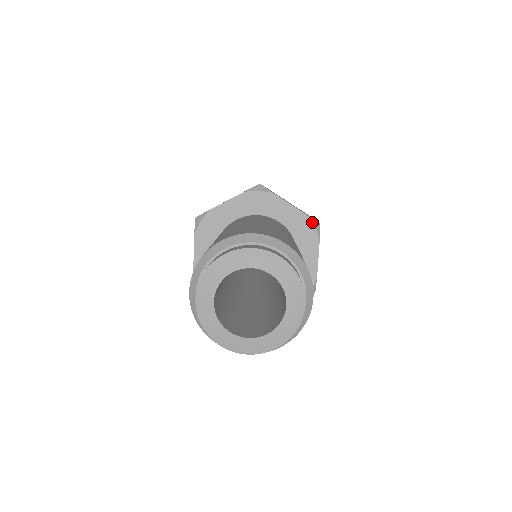
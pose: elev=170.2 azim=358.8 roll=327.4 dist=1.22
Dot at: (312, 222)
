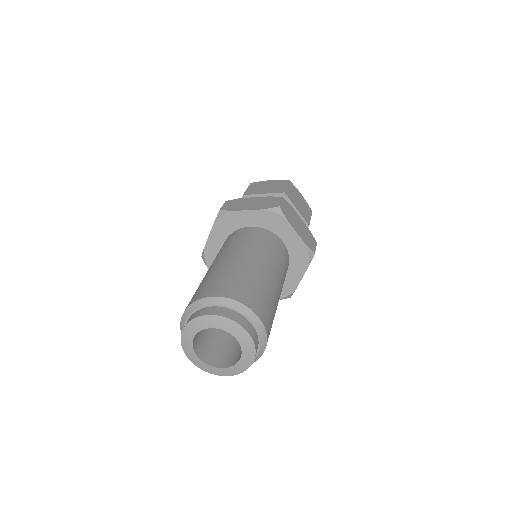
Dot at: (272, 211)
